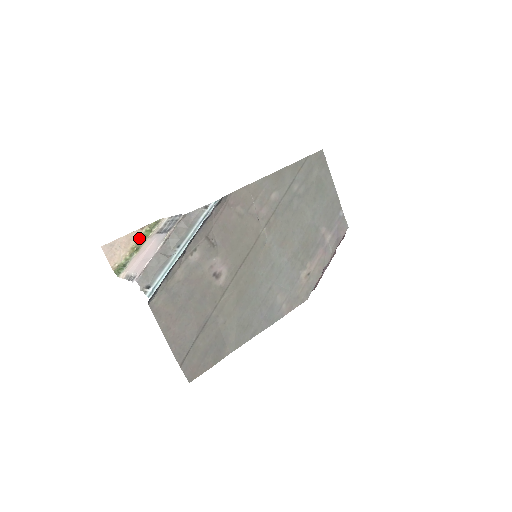
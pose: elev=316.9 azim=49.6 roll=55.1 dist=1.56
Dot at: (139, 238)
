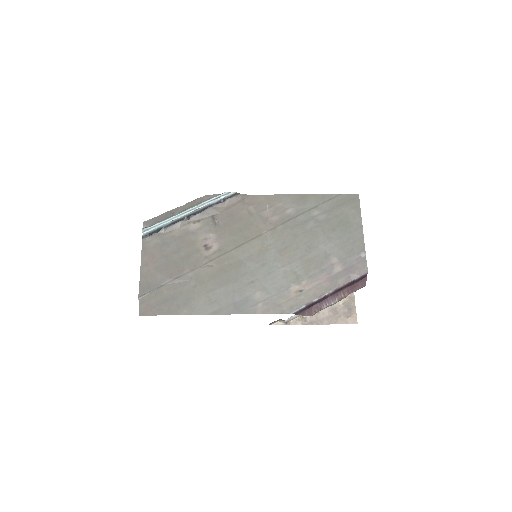
Dot at: occluded
